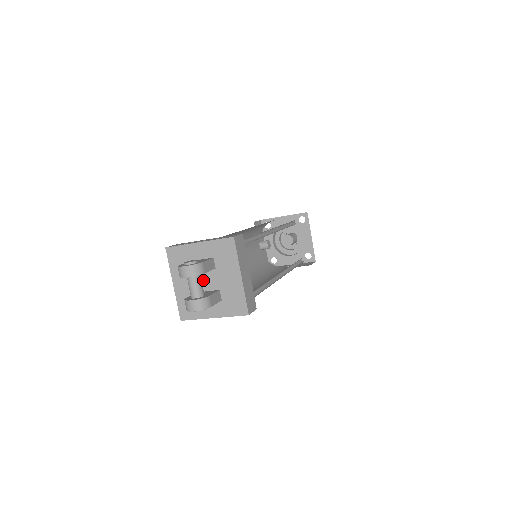
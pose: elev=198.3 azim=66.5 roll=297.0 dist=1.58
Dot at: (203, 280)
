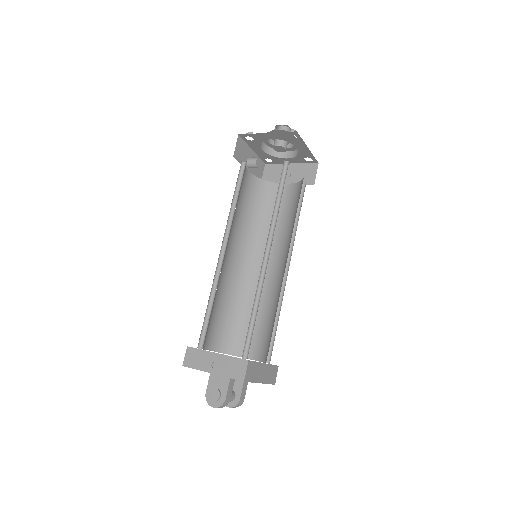
Dot at: occluded
